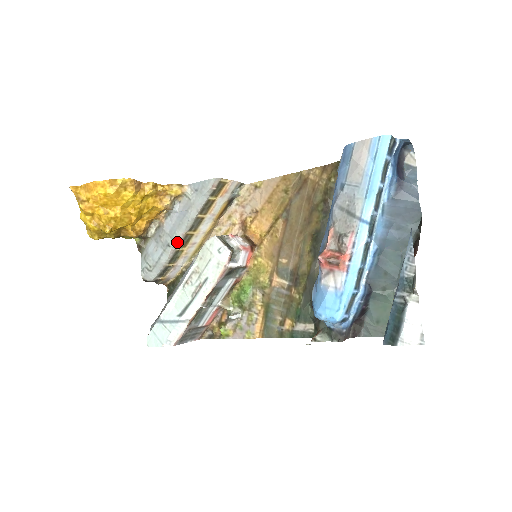
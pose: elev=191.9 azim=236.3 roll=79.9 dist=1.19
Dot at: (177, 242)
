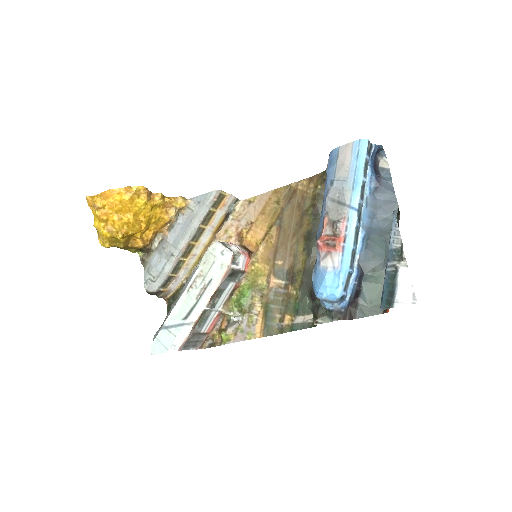
Dot at: (180, 251)
